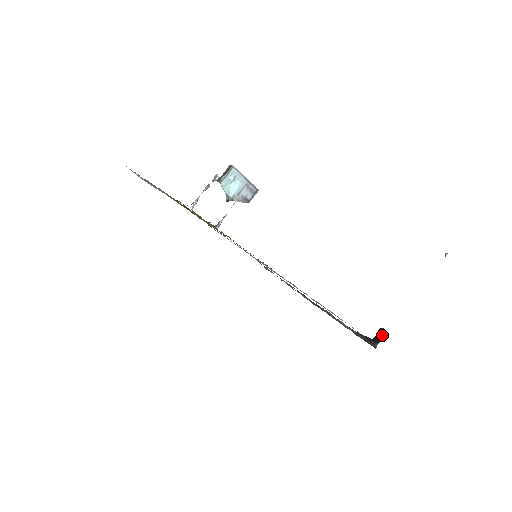
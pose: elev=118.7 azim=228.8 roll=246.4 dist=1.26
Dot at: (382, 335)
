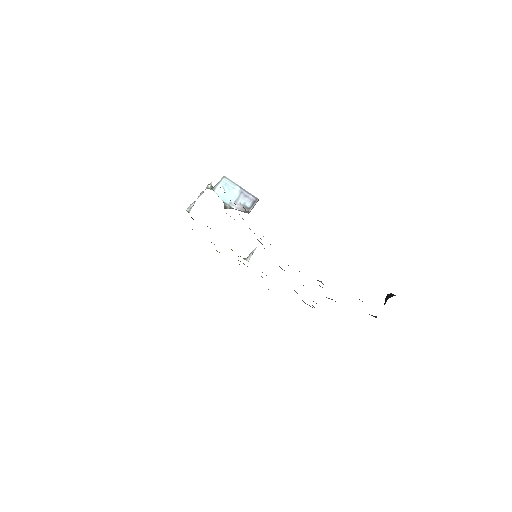
Dot at: (386, 299)
